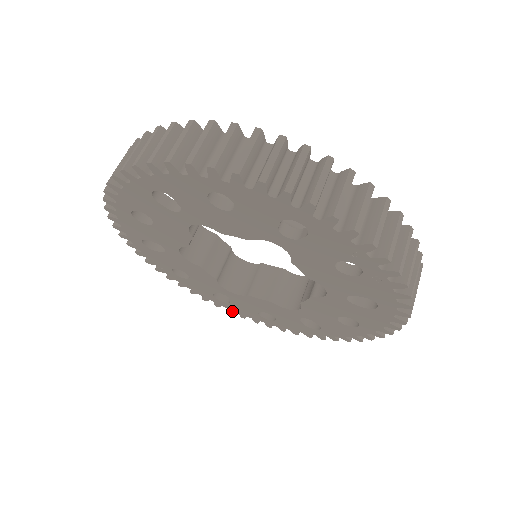
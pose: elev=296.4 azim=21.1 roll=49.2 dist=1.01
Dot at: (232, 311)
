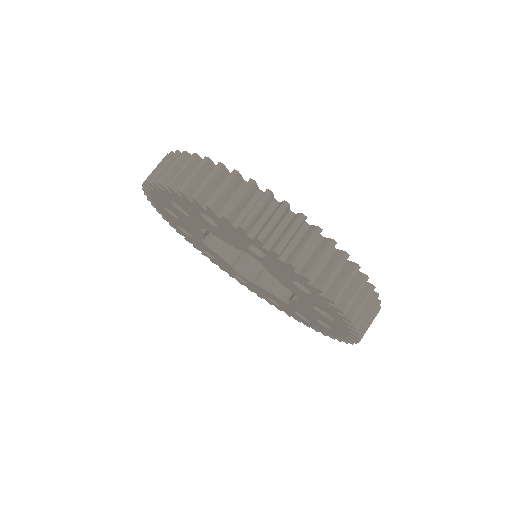
Dot at: (251, 290)
